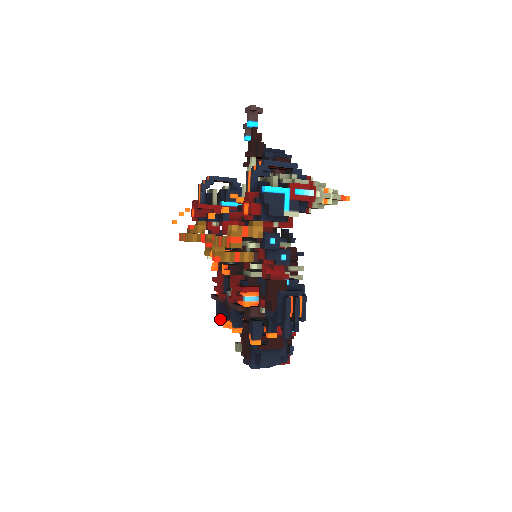
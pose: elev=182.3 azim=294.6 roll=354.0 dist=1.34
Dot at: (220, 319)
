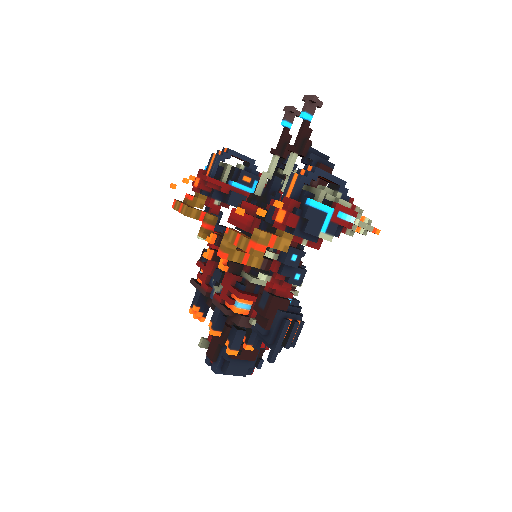
Dot at: (195, 310)
